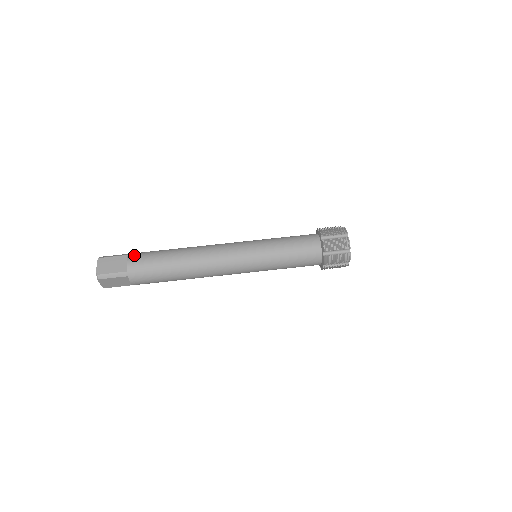
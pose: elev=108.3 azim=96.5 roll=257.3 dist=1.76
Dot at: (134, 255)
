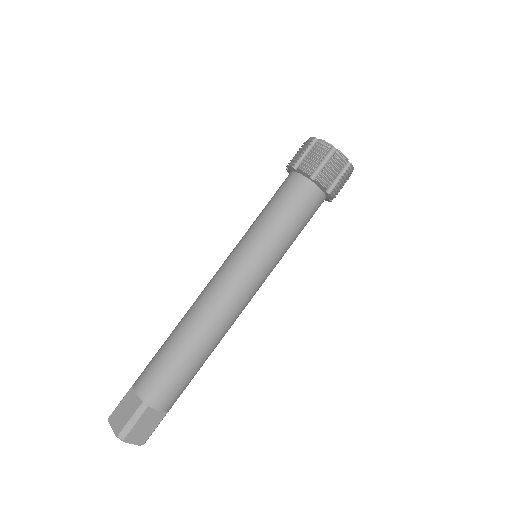
Dot at: (138, 379)
